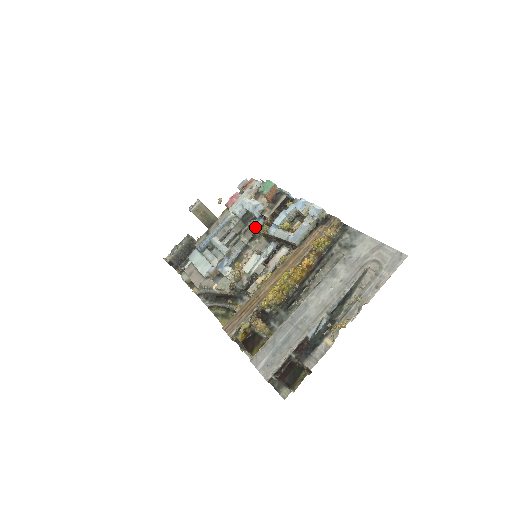
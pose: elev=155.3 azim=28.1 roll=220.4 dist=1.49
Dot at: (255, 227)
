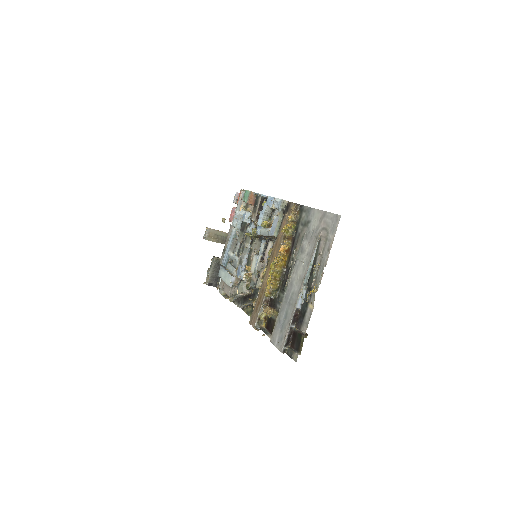
Dot at: (250, 232)
